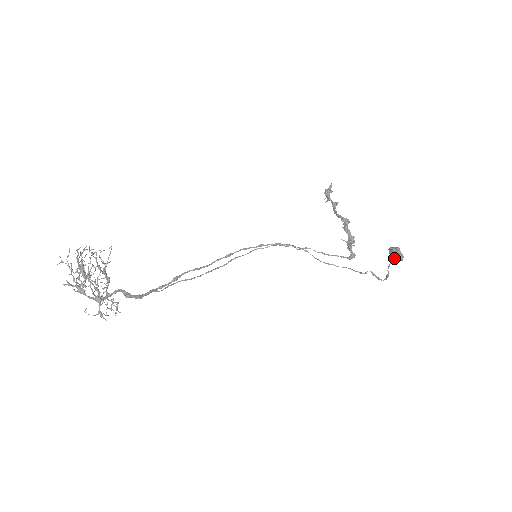
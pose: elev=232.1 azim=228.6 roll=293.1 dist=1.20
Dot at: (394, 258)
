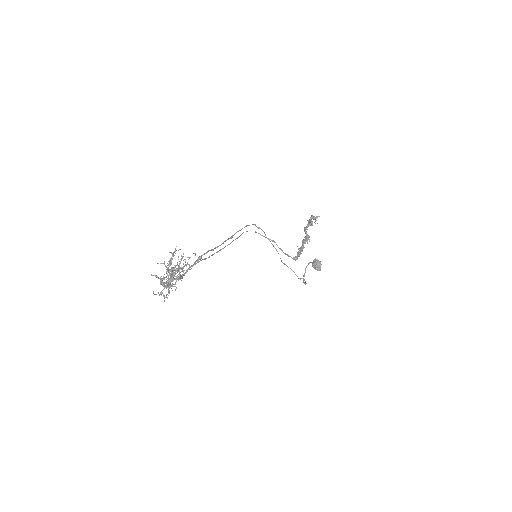
Dot at: (315, 268)
